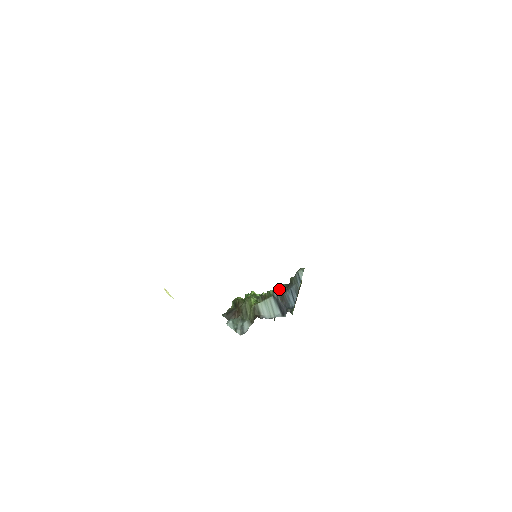
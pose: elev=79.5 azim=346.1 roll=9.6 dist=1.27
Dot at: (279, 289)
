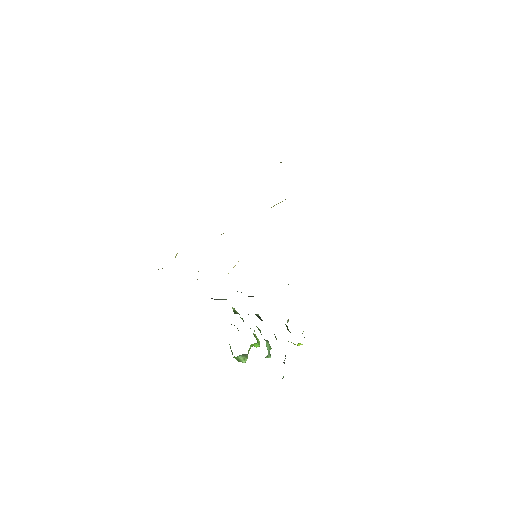
Dot at: occluded
